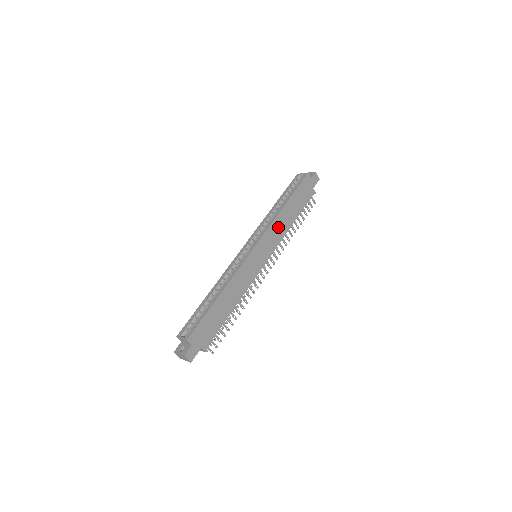
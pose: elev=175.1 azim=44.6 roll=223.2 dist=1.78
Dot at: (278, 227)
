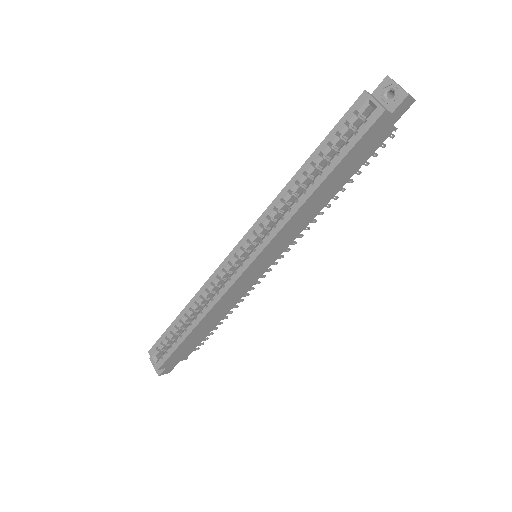
Dot at: (297, 222)
